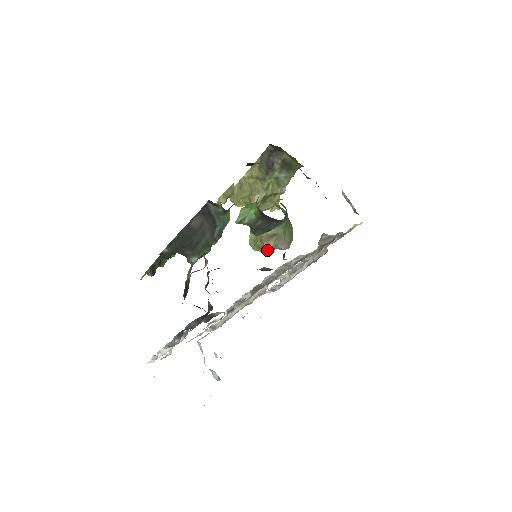
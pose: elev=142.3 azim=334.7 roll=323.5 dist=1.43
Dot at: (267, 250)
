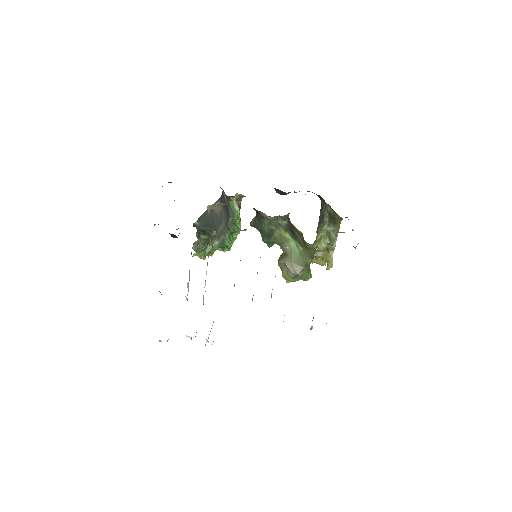
Dot at: (285, 274)
